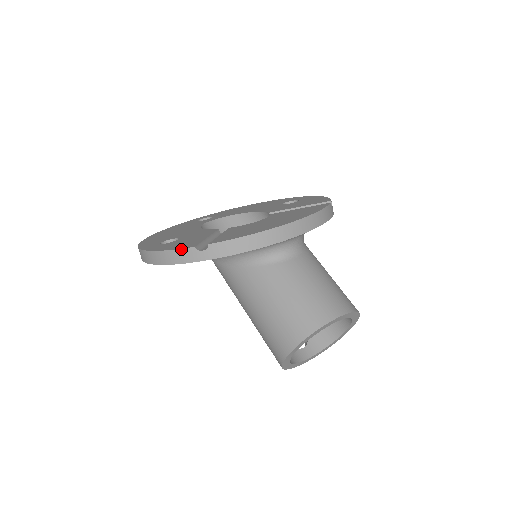
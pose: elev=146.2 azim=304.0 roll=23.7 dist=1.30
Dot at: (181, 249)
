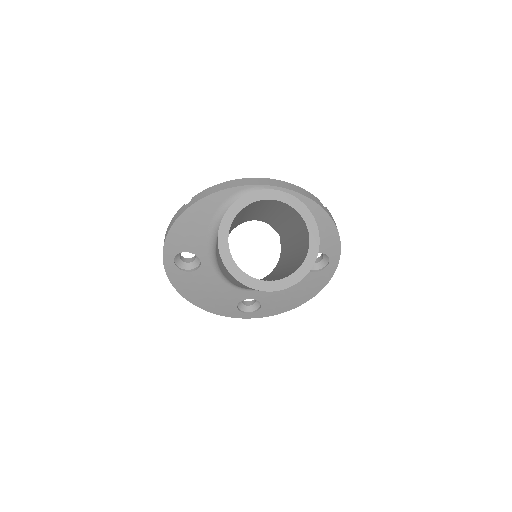
Dot at: (177, 213)
